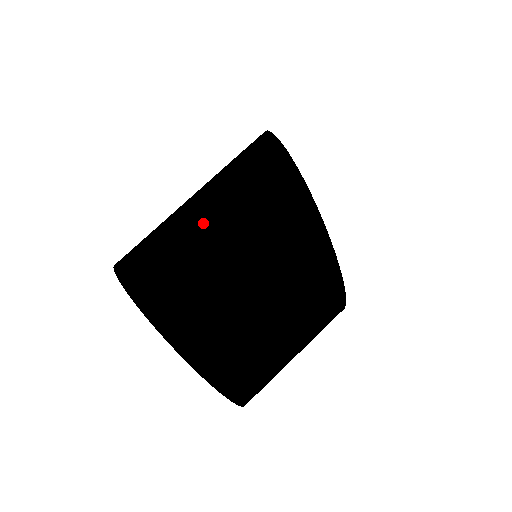
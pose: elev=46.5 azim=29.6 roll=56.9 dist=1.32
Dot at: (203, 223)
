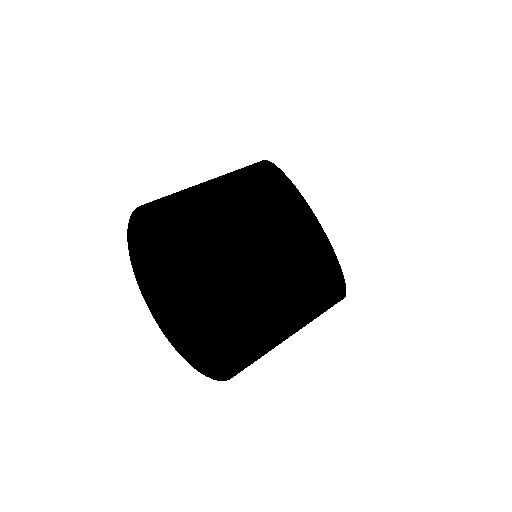
Dot at: occluded
